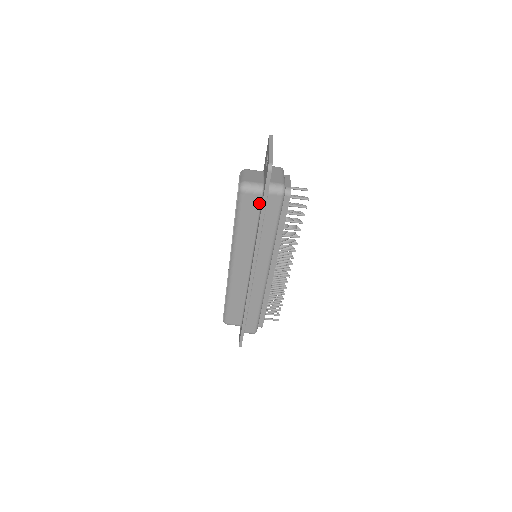
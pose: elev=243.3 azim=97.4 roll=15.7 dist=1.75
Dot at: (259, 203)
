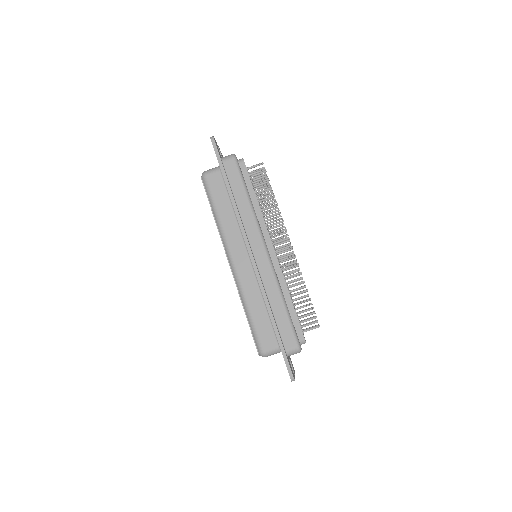
Dot at: (222, 179)
